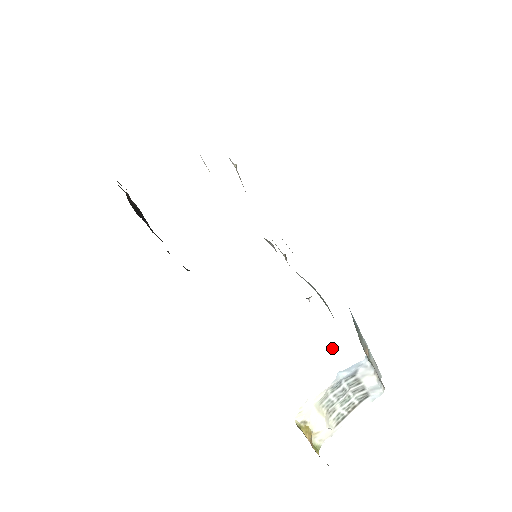
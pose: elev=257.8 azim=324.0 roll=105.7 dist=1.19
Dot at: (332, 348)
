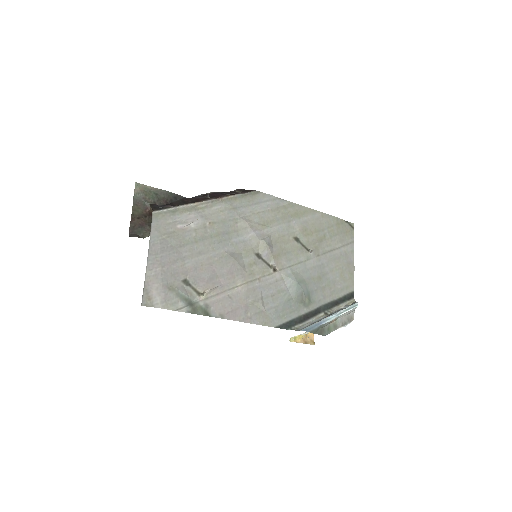
Dot at: (352, 233)
